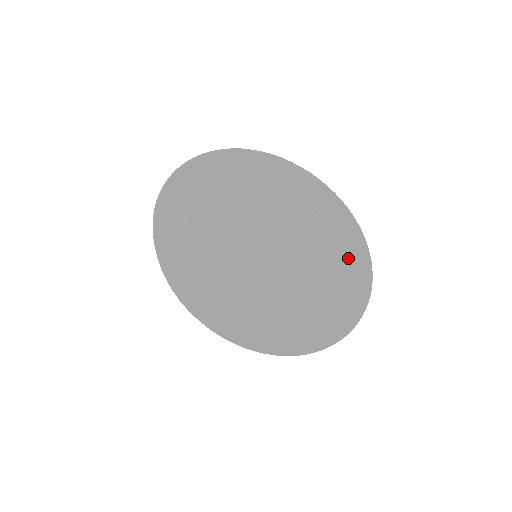
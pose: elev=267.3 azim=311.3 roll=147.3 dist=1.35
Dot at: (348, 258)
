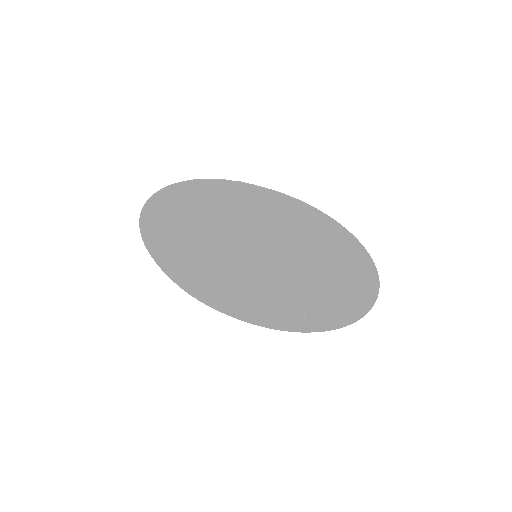
Dot at: (345, 255)
